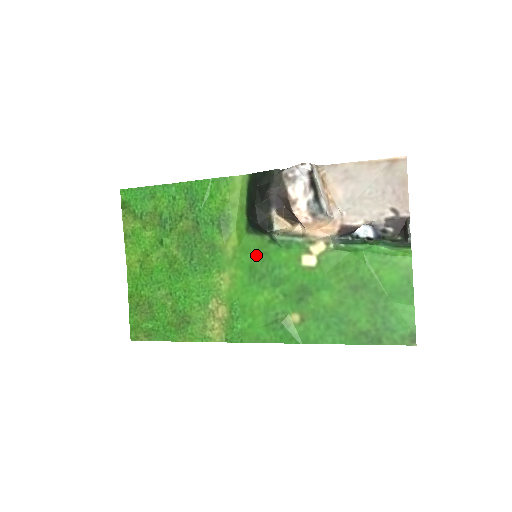
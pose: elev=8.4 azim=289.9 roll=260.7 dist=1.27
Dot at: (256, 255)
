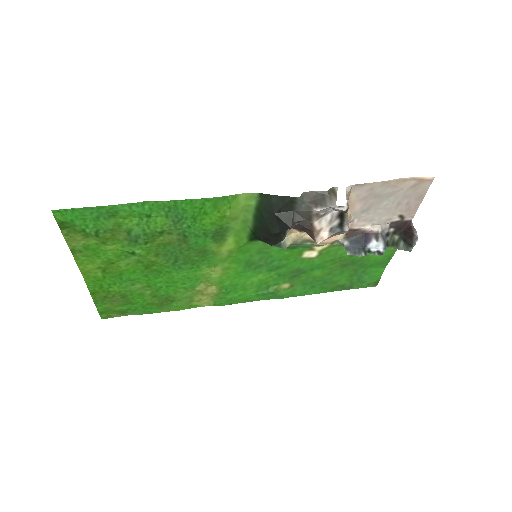
Dot at: (255, 254)
